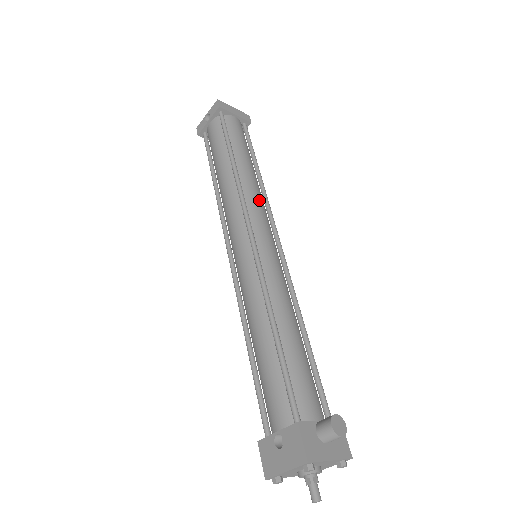
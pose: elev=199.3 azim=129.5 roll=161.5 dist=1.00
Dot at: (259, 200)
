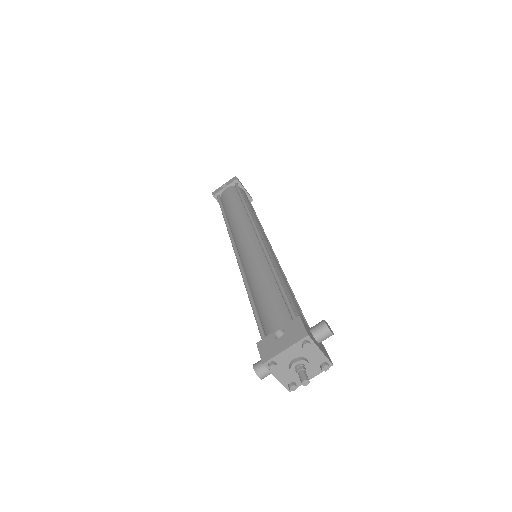
Dot at: occluded
